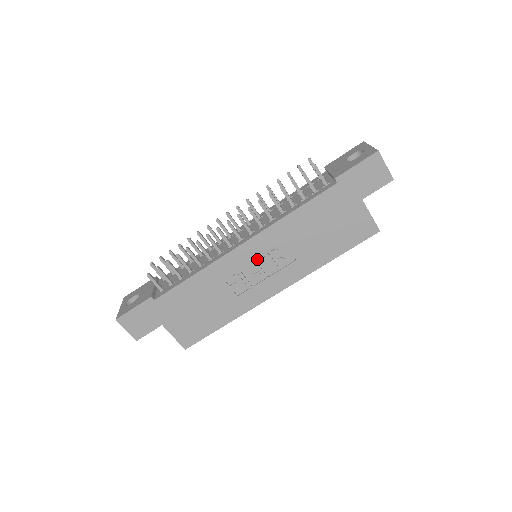
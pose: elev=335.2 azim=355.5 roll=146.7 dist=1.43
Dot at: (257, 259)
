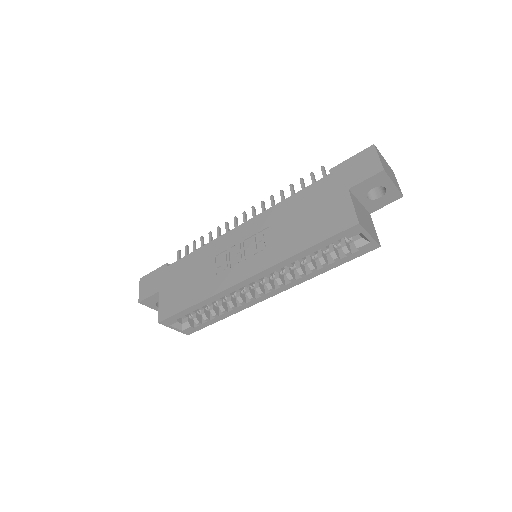
Dot at: (245, 241)
